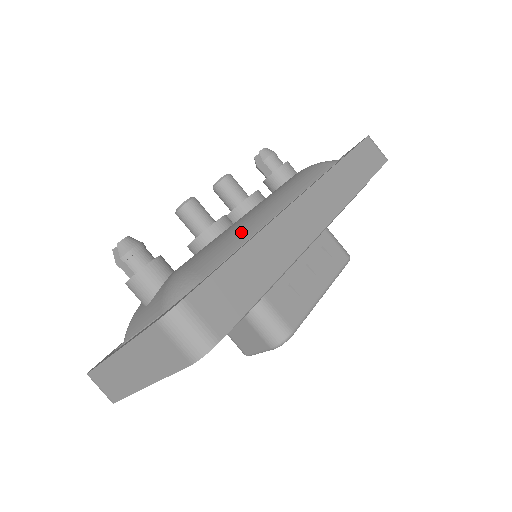
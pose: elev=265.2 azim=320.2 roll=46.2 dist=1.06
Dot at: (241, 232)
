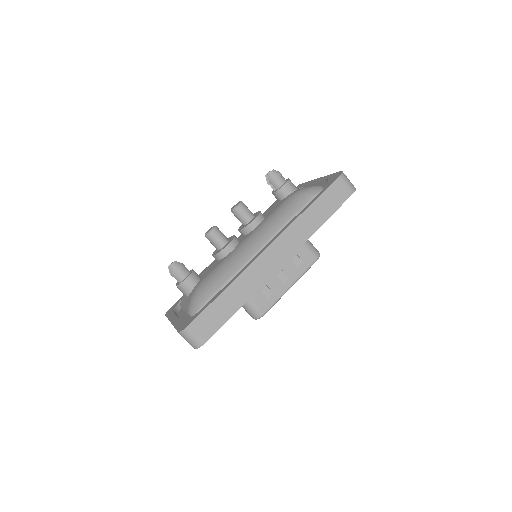
Dot at: (233, 265)
